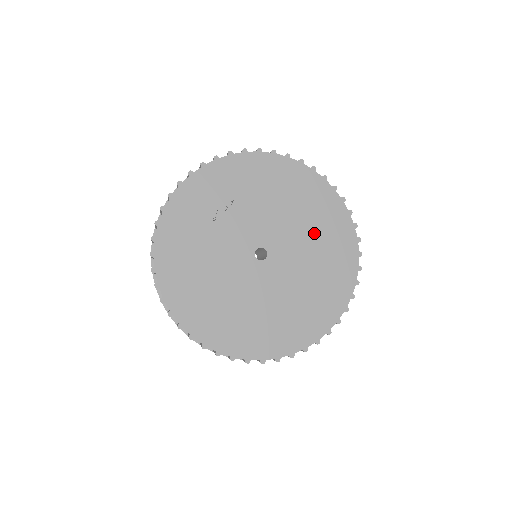
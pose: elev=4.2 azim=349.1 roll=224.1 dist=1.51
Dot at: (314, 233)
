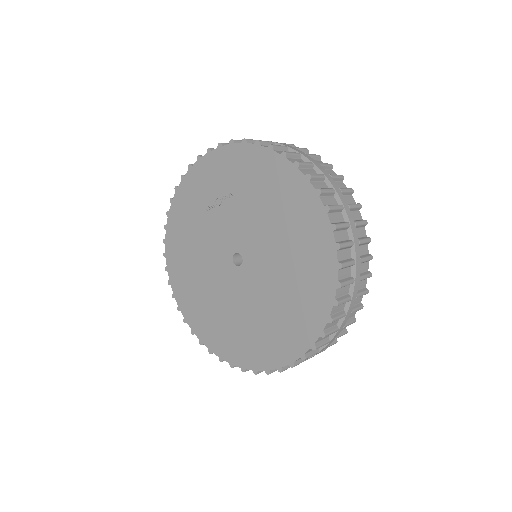
Dot at: (291, 267)
